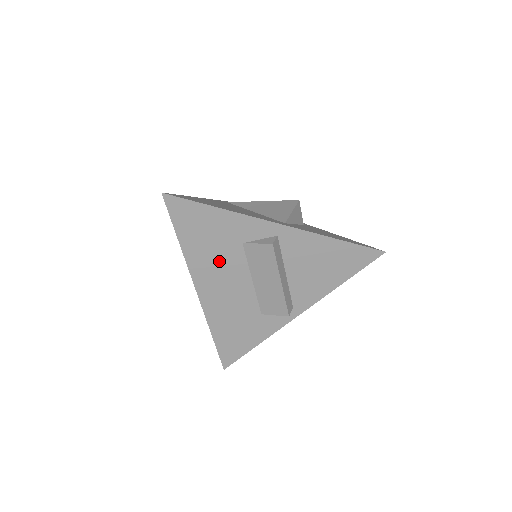
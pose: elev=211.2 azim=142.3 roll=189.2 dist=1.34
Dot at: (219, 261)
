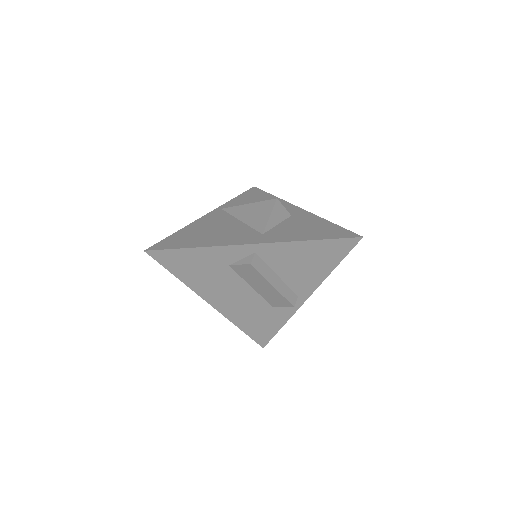
Dot at: (217, 282)
